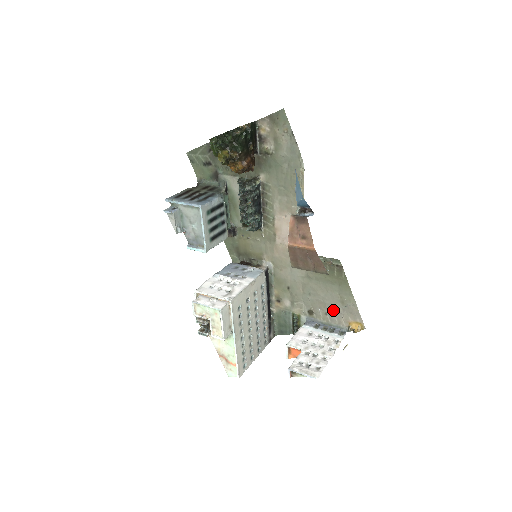
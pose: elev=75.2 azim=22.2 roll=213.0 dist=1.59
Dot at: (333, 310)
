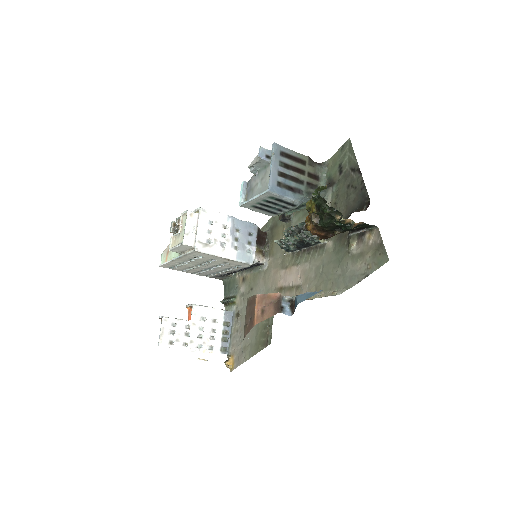
Dot at: (240, 338)
